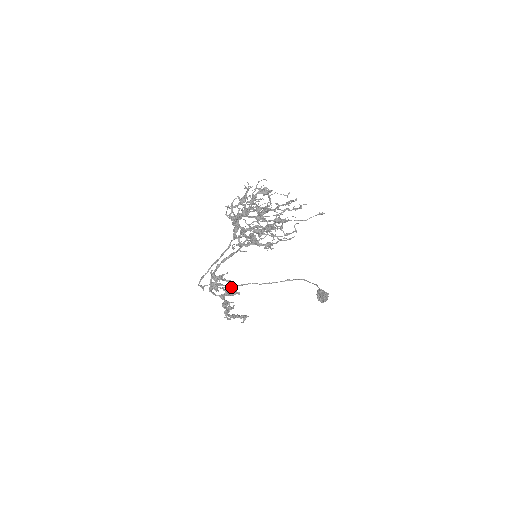
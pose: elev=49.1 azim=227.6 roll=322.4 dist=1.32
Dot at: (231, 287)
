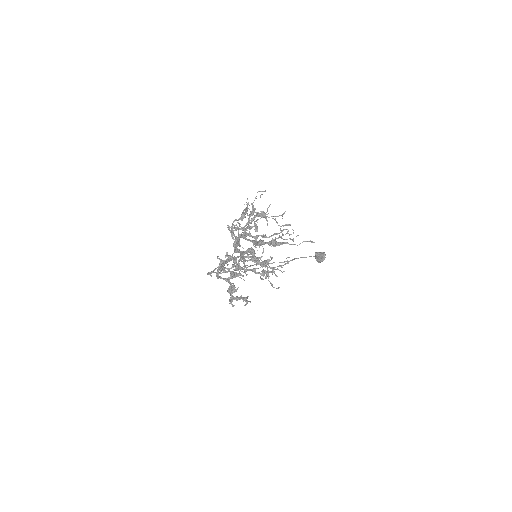
Dot at: (235, 273)
